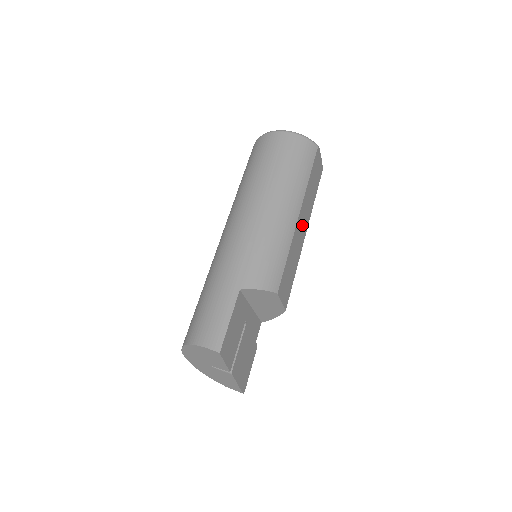
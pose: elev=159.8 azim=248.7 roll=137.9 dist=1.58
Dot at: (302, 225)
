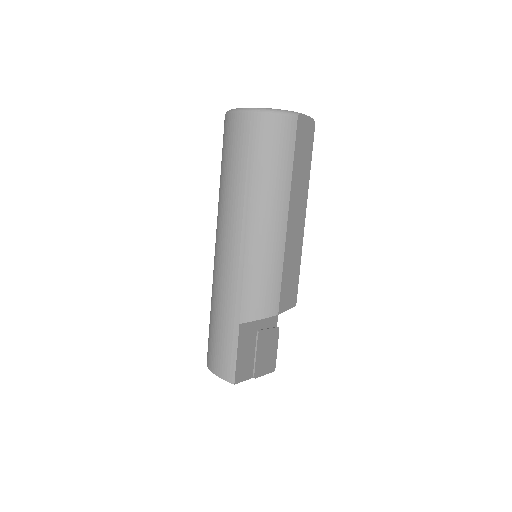
Dot at: (296, 219)
